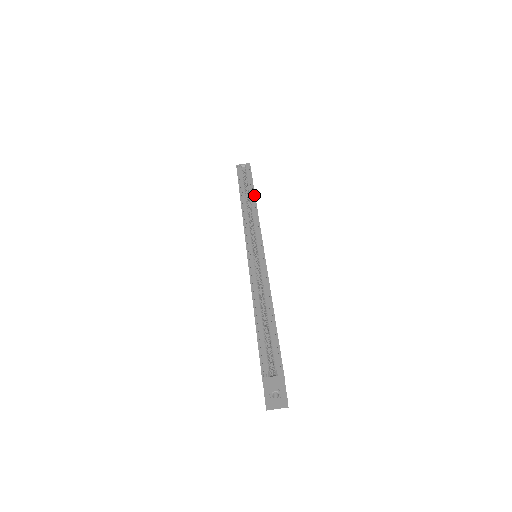
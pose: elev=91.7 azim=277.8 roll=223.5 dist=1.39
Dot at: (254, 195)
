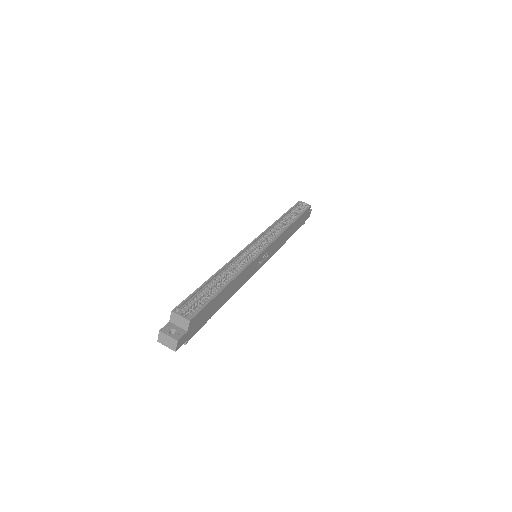
Dot at: (293, 221)
